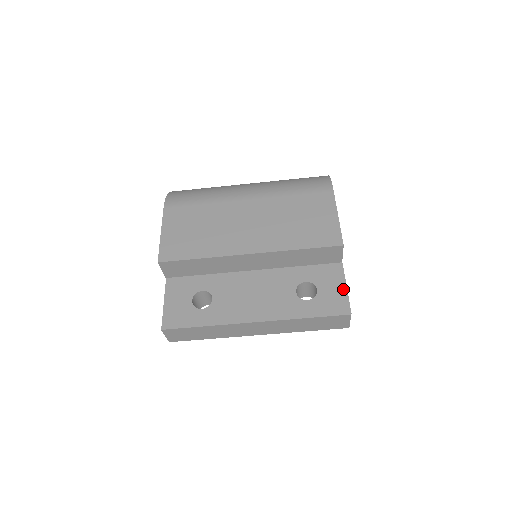
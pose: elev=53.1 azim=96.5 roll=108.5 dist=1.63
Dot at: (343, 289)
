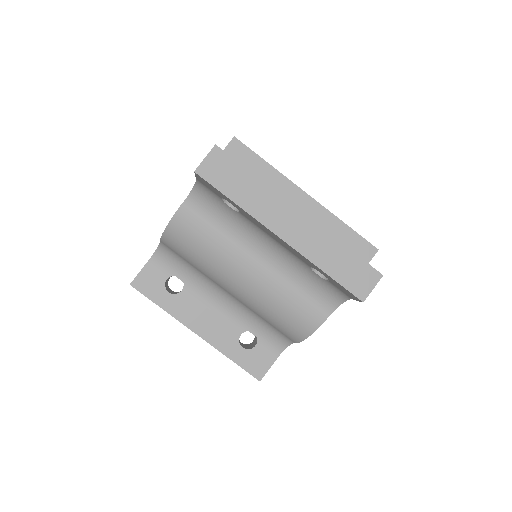
Dot at: occluded
